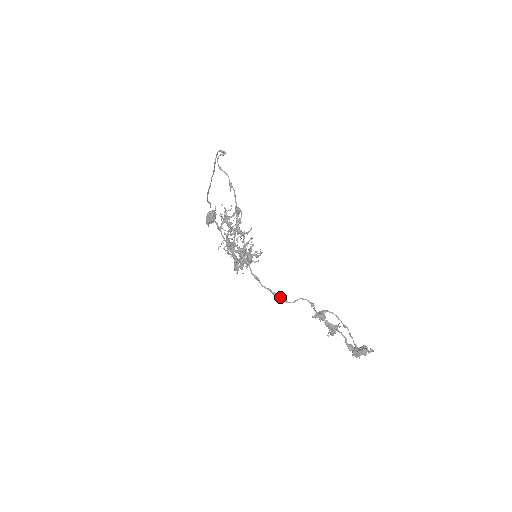
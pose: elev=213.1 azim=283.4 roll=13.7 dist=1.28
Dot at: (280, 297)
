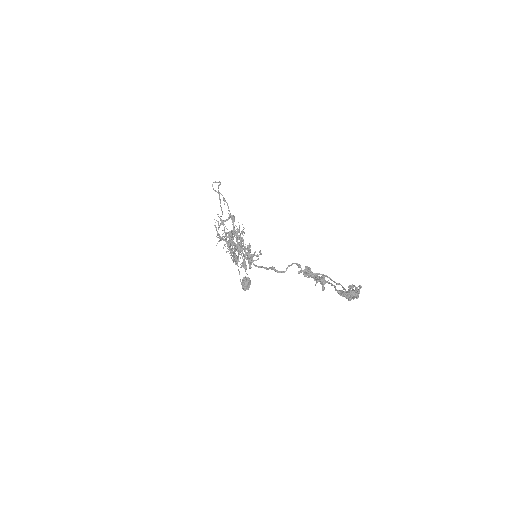
Dot at: (270, 268)
